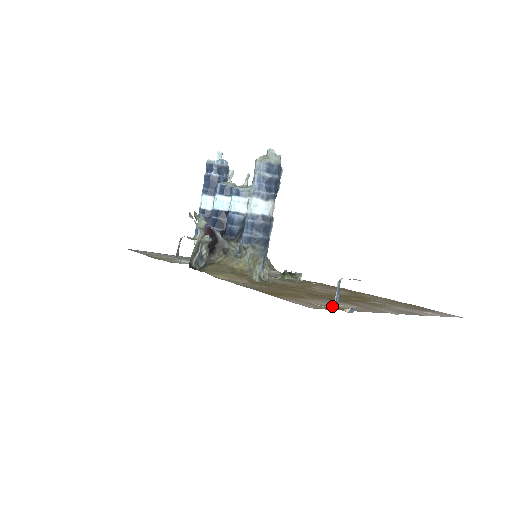
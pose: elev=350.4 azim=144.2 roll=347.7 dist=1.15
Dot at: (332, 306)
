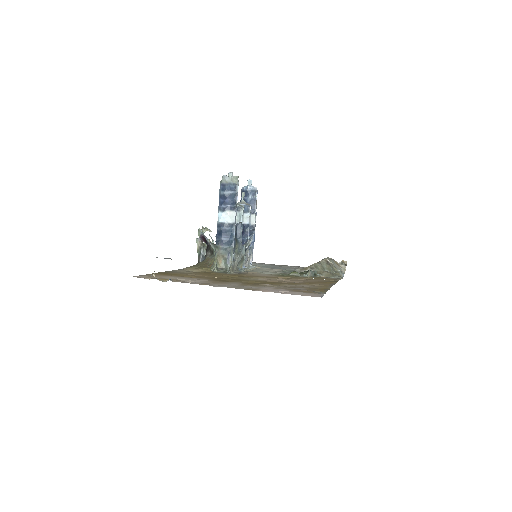
Dot at: occluded
